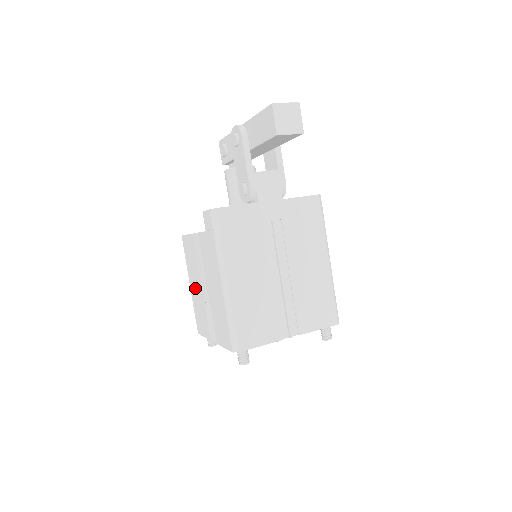
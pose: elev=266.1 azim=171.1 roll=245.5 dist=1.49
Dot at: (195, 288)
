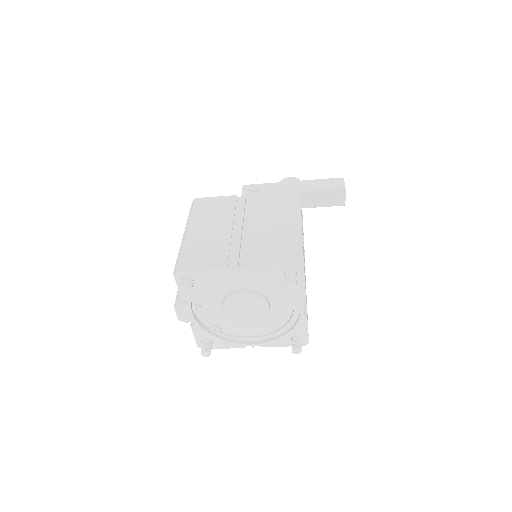
Dot at: (207, 230)
